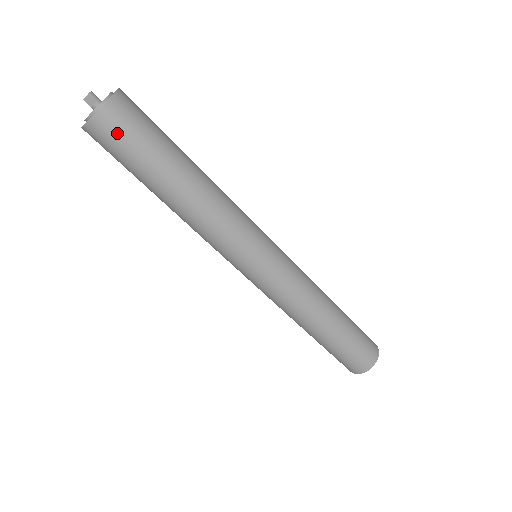
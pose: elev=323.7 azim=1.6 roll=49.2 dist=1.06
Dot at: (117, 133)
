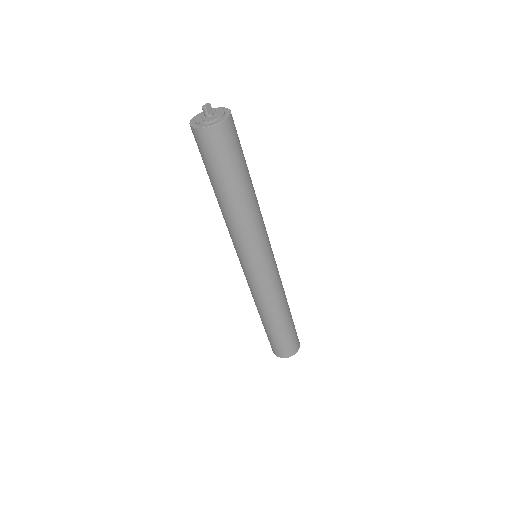
Dot at: (234, 135)
